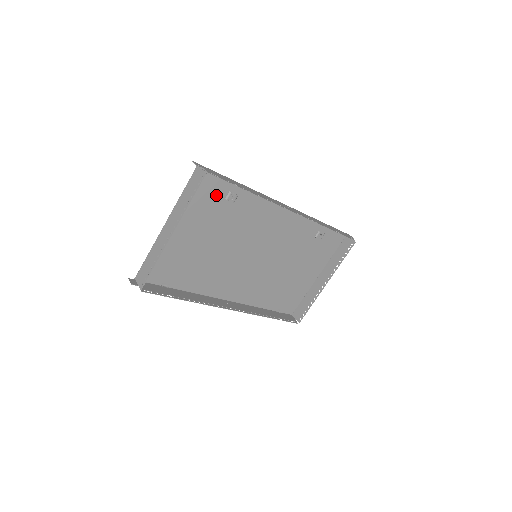
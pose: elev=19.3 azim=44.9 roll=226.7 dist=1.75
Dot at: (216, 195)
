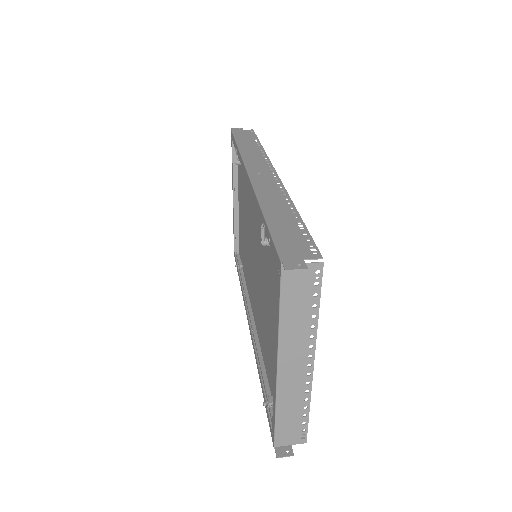
Dot at: occluded
